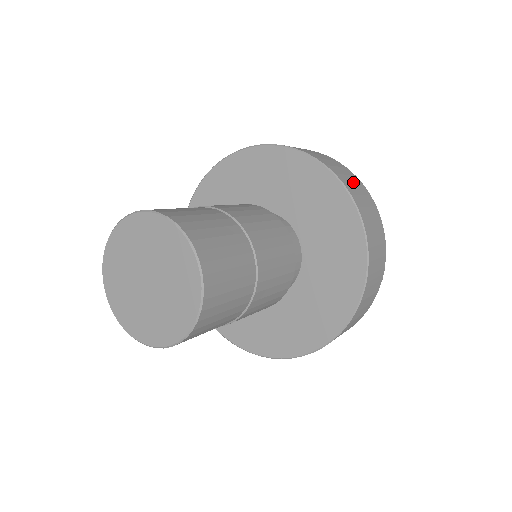
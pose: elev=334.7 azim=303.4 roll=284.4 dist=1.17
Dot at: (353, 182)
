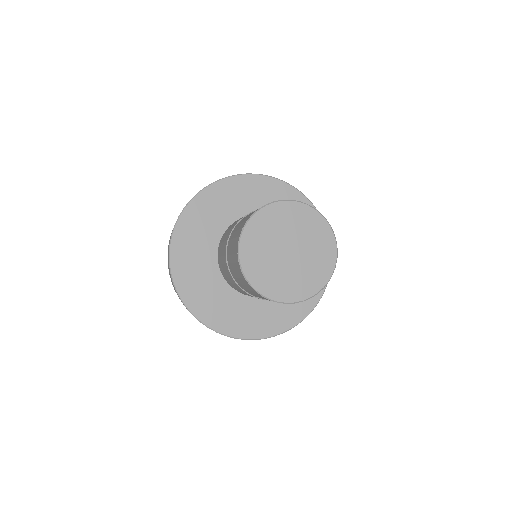
Dot at: occluded
